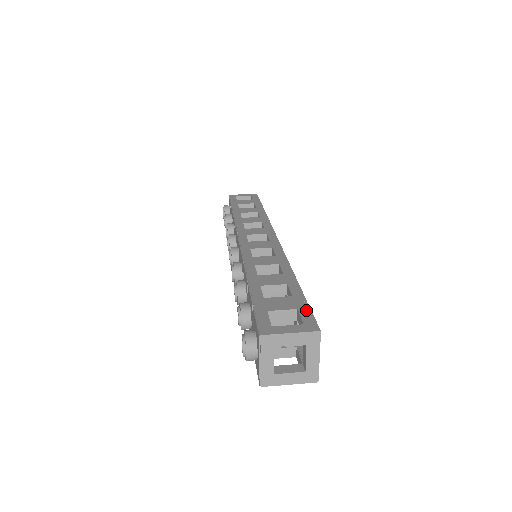
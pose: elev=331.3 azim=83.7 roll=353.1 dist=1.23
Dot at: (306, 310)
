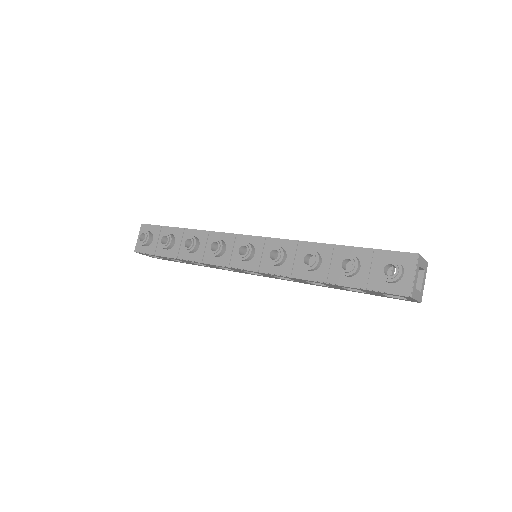
Dot at: occluded
